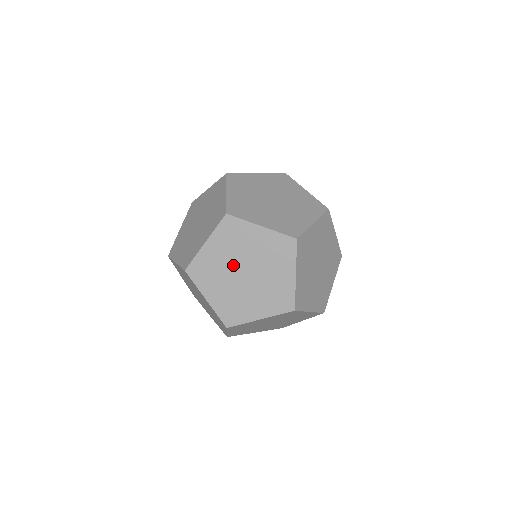
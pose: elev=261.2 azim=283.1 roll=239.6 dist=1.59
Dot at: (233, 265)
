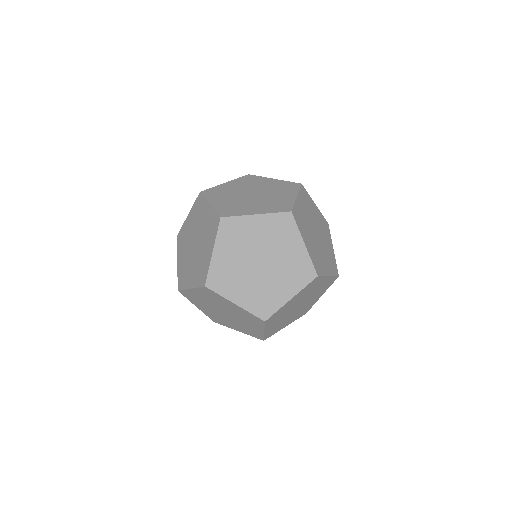
Dot at: (243, 191)
